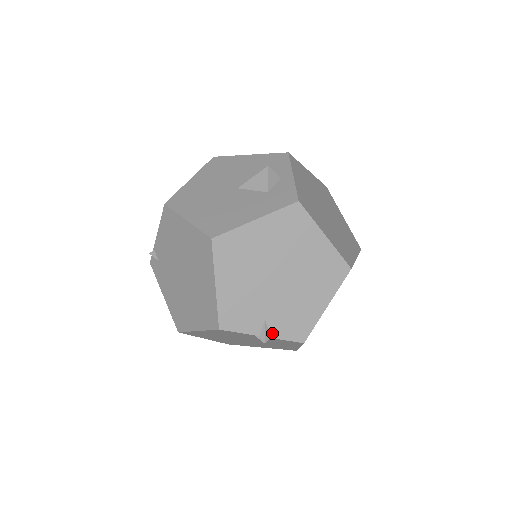
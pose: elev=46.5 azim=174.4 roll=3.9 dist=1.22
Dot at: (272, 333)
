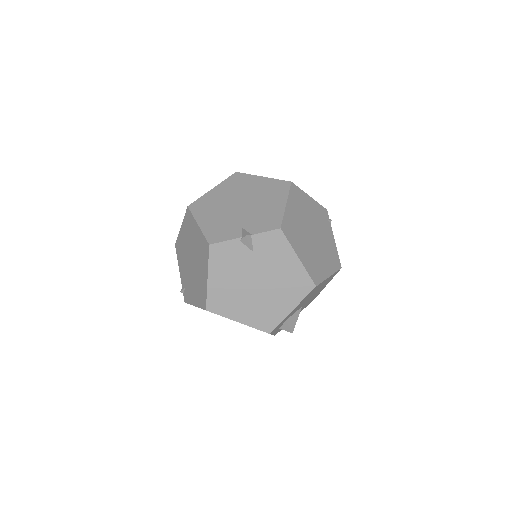
Dot at: (251, 232)
